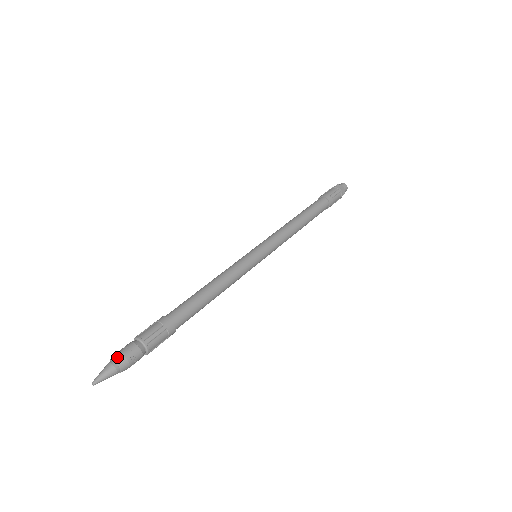
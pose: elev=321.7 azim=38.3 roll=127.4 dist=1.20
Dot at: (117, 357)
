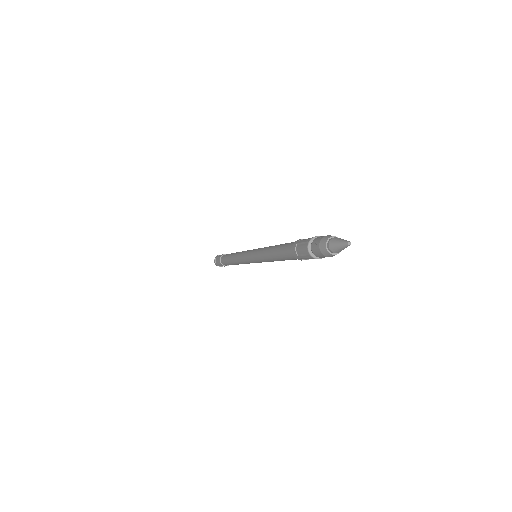
Dot at: occluded
